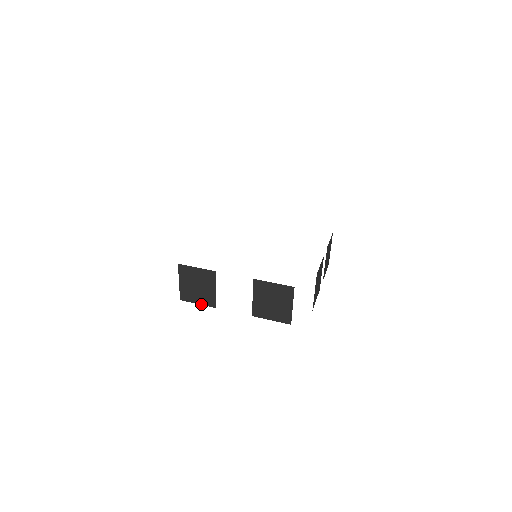
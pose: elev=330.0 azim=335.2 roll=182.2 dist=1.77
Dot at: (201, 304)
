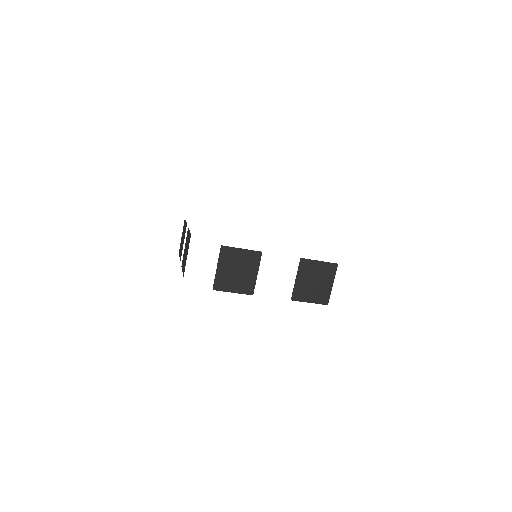
Dot at: (237, 292)
